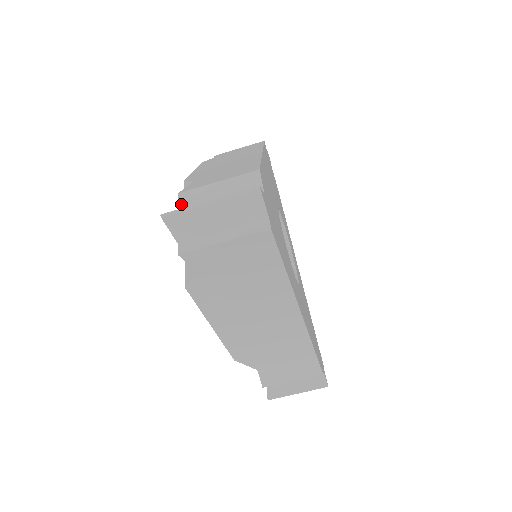
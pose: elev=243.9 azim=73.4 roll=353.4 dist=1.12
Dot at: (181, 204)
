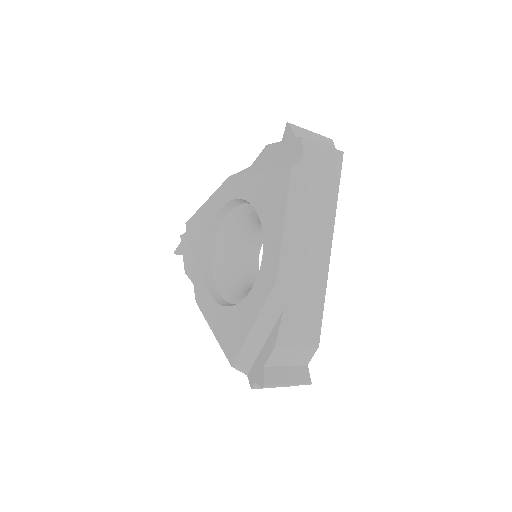
Dot at: (272, 357)
